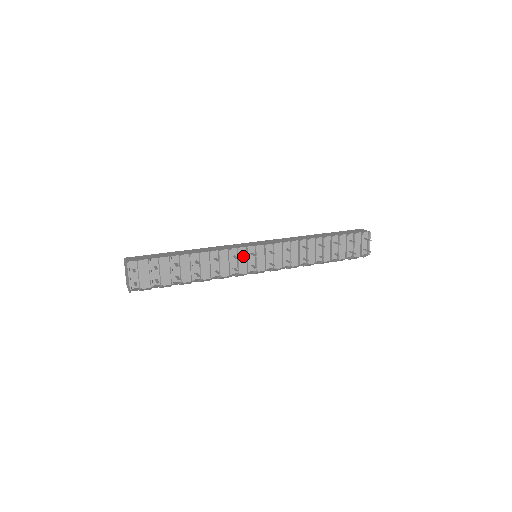
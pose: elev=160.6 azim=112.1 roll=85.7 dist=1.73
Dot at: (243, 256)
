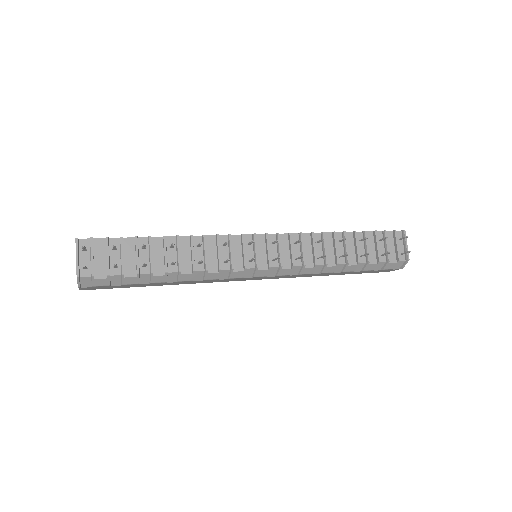
Dot at: (237, 247)
